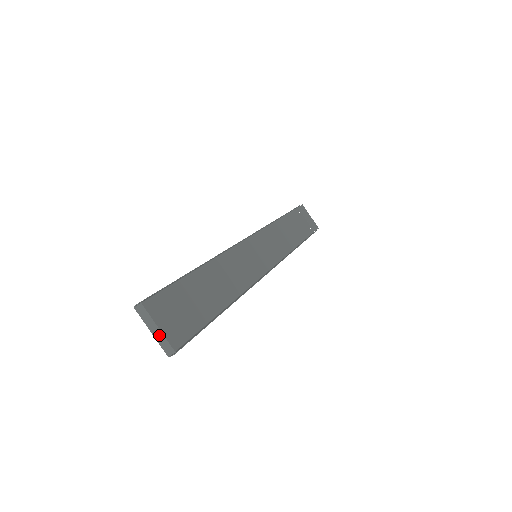
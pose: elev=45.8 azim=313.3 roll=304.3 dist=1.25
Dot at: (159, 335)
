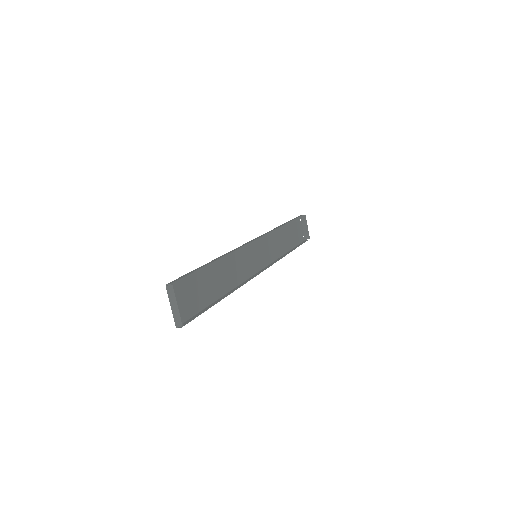
Dot at: (176, 311)
